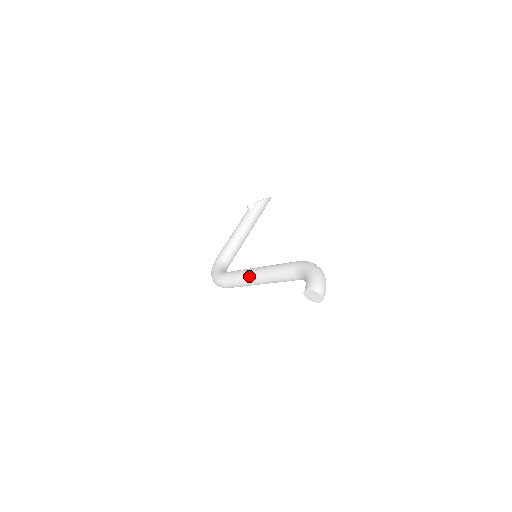
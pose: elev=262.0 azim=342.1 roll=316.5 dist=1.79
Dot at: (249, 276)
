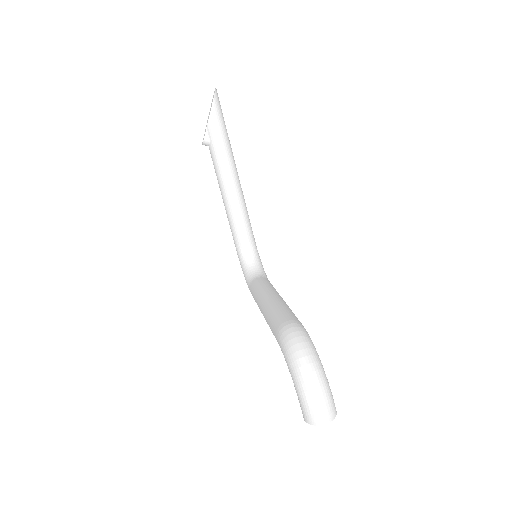
Dot at: occluded
